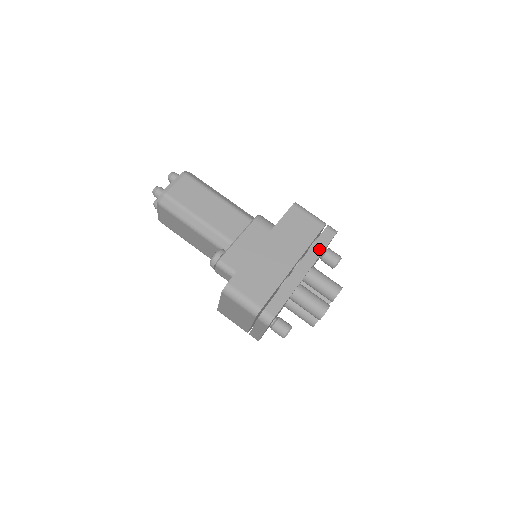
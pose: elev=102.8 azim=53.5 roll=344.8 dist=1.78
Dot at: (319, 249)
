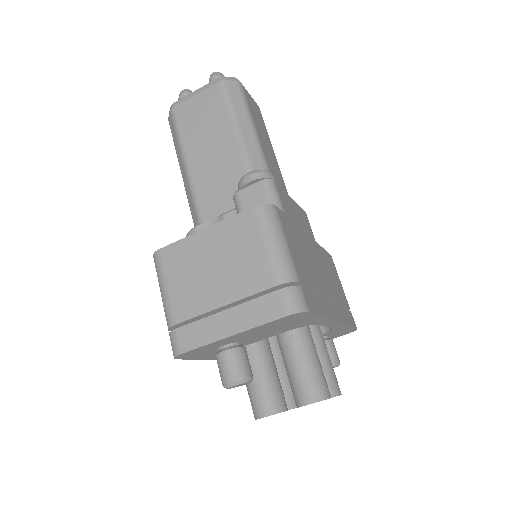
Dot at: (347, 319)
